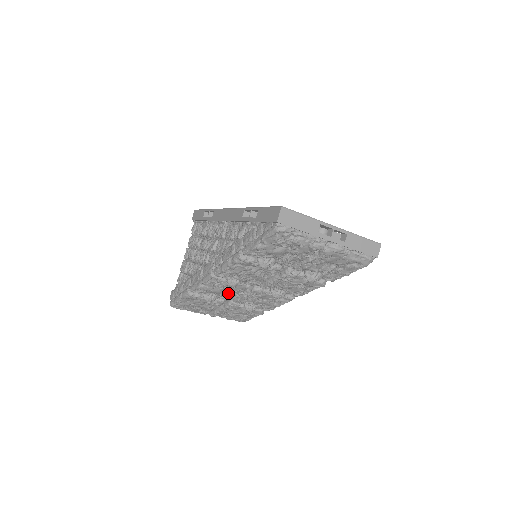
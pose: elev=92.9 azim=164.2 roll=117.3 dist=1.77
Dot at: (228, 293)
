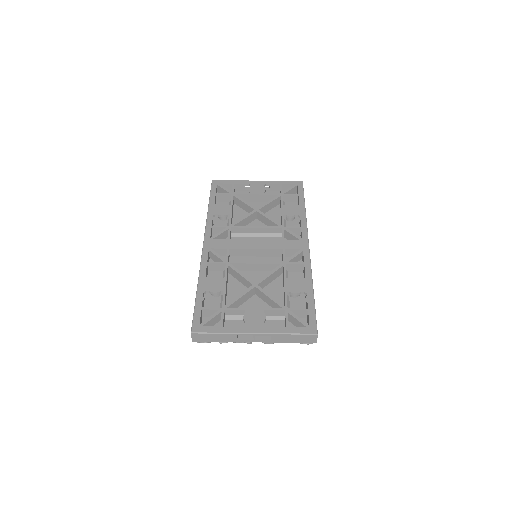
Dot at: occluded
